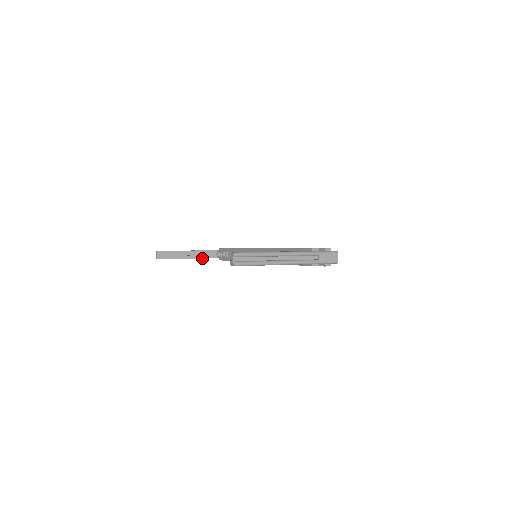
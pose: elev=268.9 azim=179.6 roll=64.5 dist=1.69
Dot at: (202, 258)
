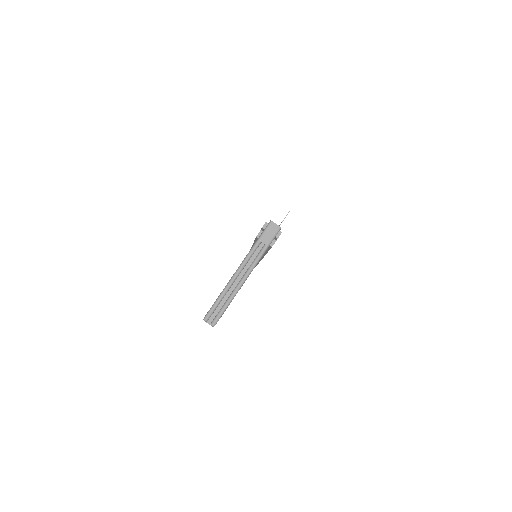
Dot at: occluded
